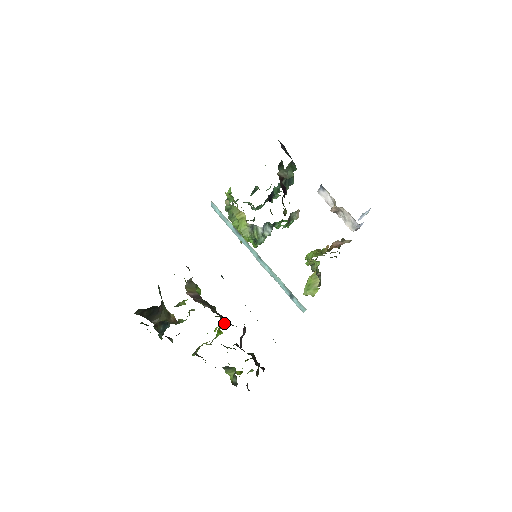
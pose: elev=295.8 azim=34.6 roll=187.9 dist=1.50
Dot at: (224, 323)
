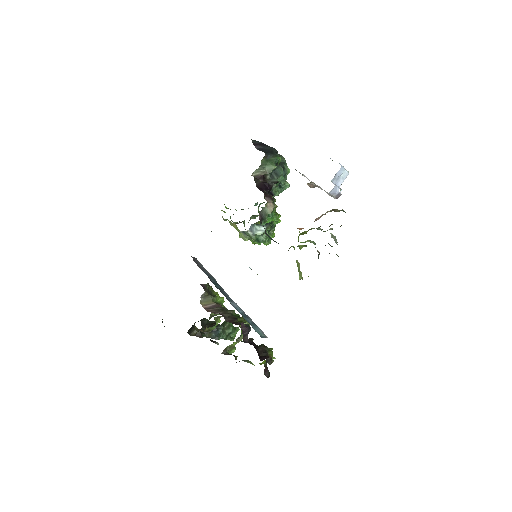
Dot at: occluded
